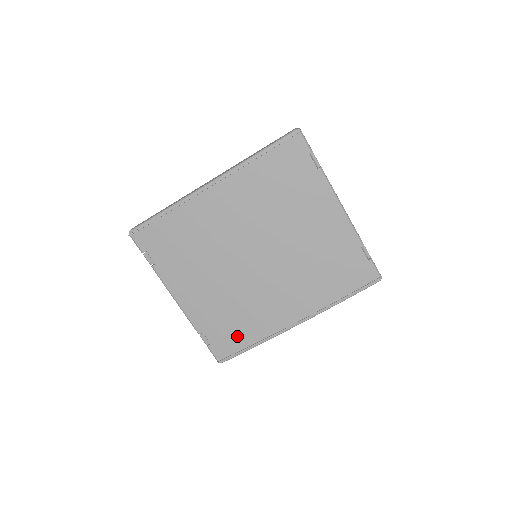
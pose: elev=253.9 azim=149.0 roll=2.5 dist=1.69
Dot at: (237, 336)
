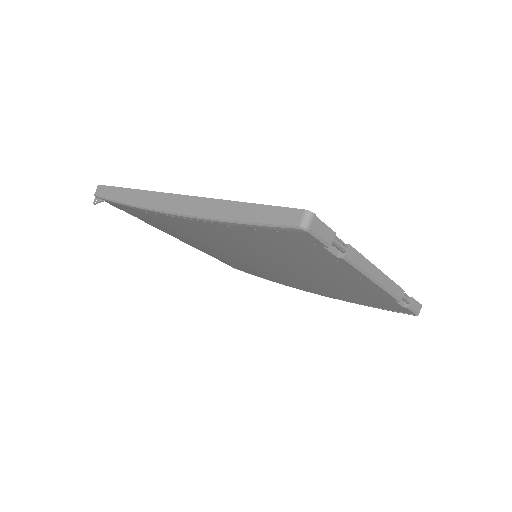
Dot at: occluded
